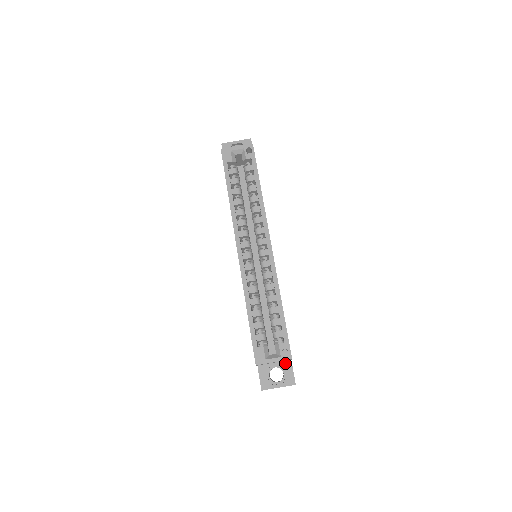
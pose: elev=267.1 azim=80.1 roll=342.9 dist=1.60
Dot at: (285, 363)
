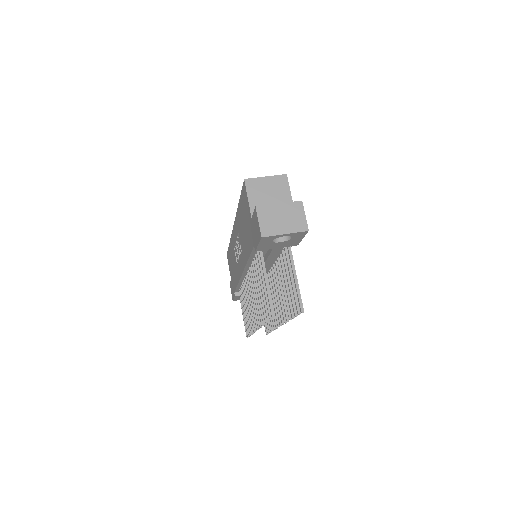
Dot at: occluded
